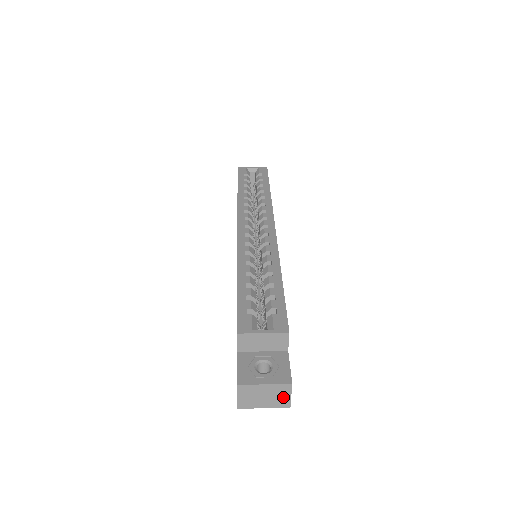
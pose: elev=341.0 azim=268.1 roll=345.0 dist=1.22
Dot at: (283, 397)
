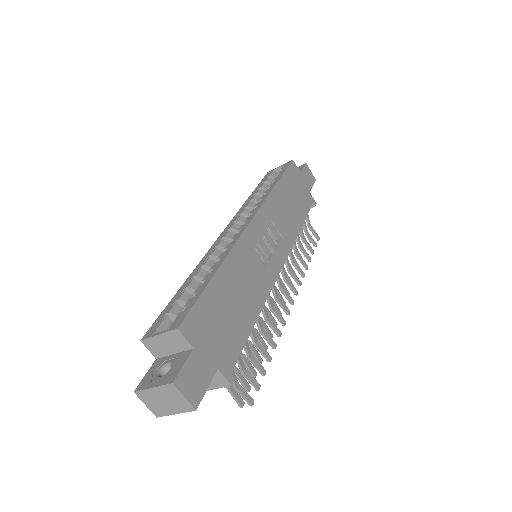
Dot at: (179, 399)
